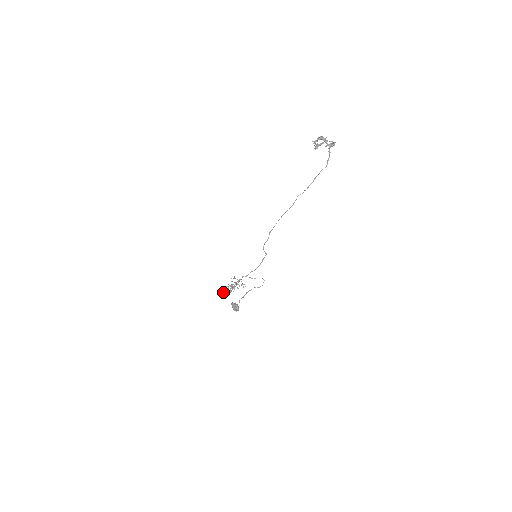
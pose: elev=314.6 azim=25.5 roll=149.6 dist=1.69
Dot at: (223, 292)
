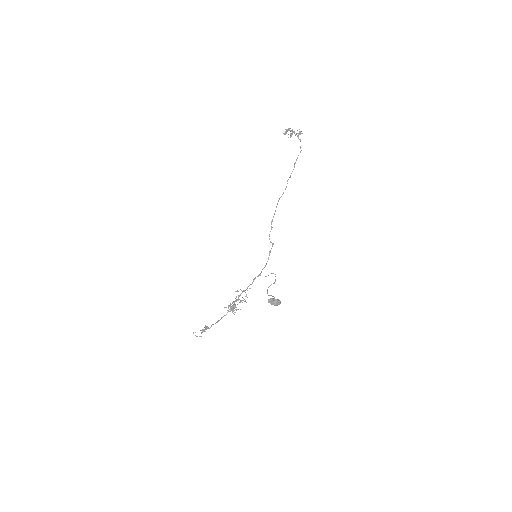
Dot at: occluded
